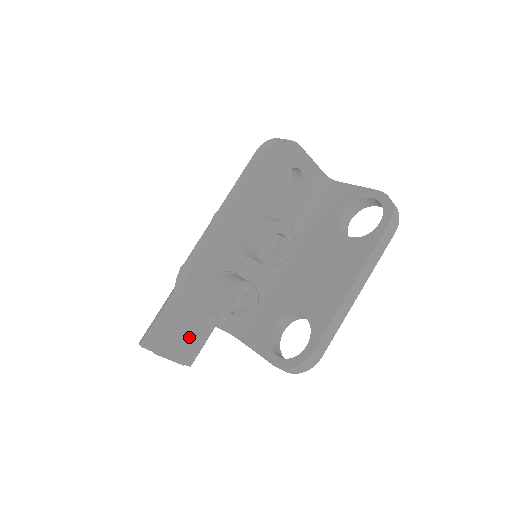
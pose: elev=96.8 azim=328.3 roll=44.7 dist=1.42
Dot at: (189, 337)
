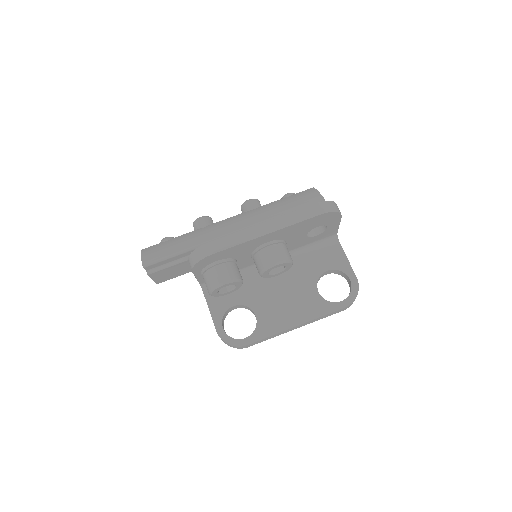
Dot at: (175, 273)
